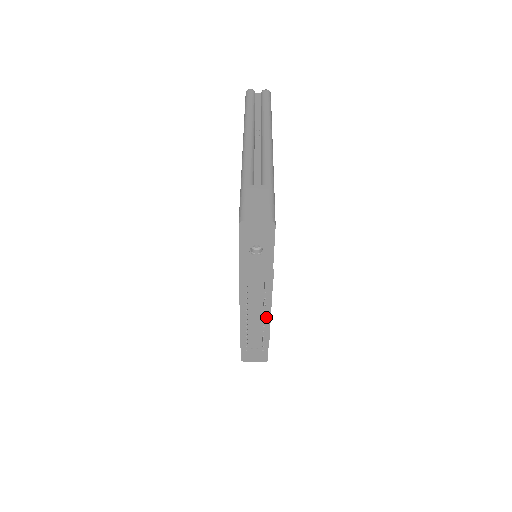
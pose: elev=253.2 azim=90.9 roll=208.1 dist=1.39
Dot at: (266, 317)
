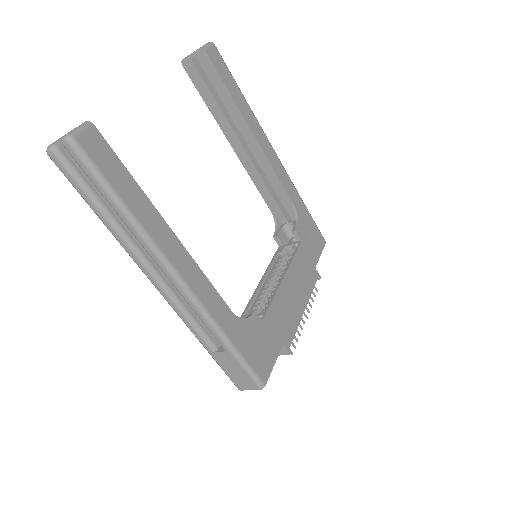
Dot at: occluded
